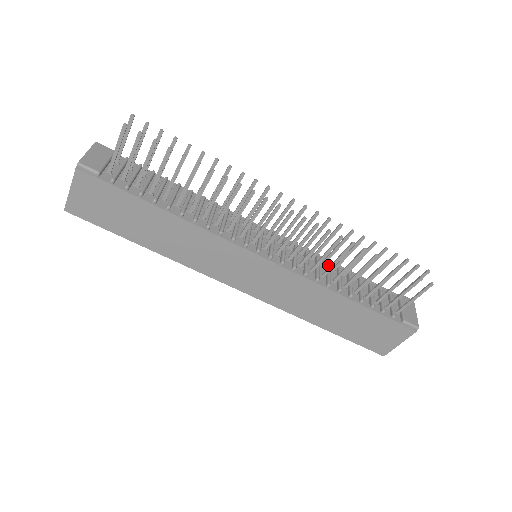
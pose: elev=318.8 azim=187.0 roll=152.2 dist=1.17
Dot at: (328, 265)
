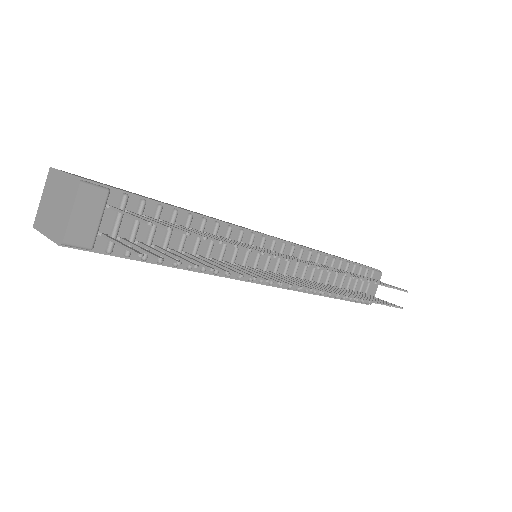
Dot at: occluded
